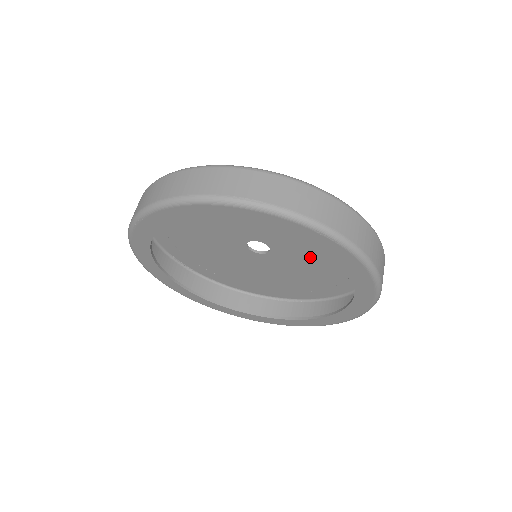
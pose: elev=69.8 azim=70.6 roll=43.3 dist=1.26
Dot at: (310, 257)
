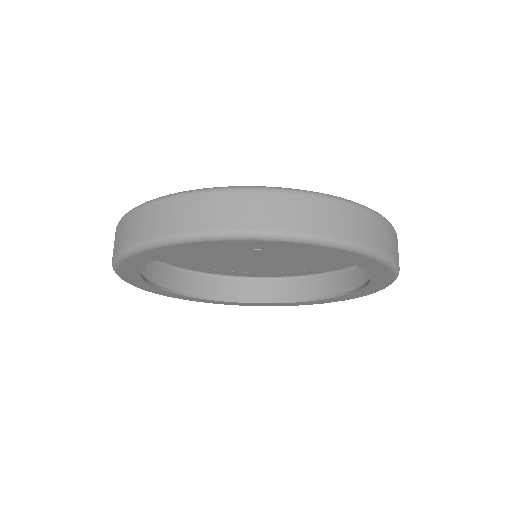
Dot at: occluded
